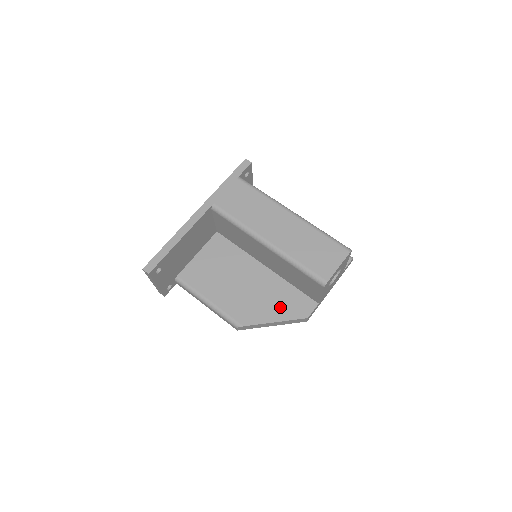
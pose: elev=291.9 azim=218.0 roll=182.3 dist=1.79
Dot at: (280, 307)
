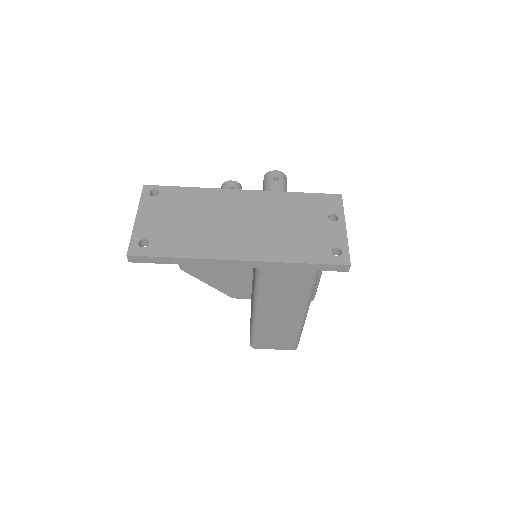
Dot at: (225, 283)
